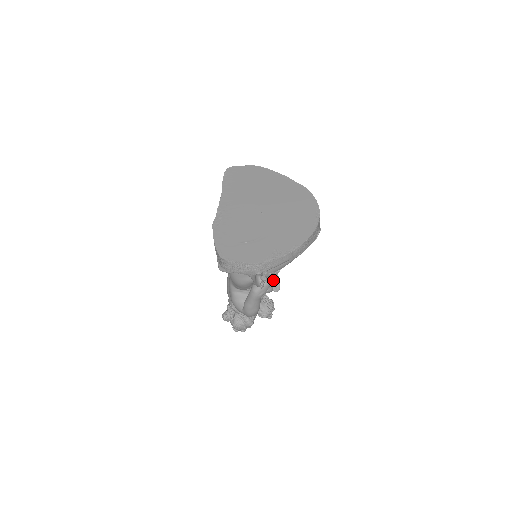
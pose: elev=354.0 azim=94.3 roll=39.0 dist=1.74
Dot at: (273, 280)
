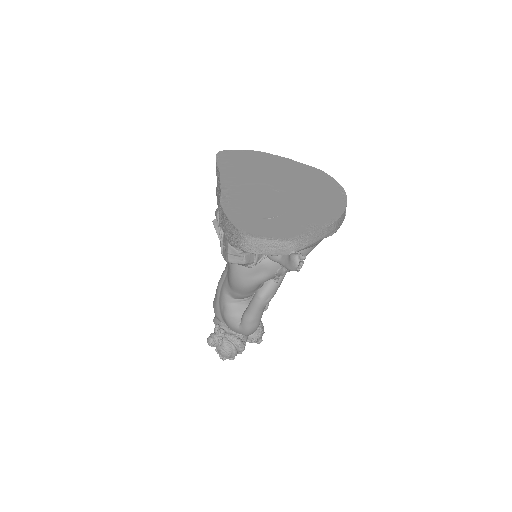
Dot at: occluded
